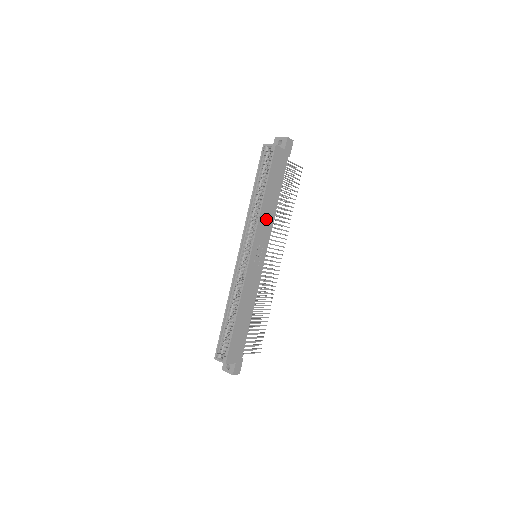
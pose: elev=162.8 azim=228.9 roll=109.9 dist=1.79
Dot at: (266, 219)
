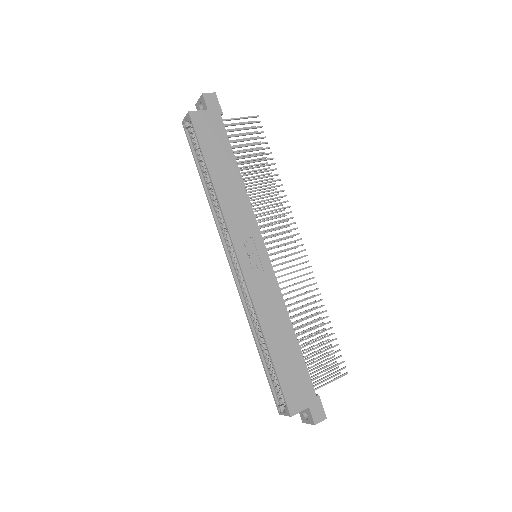
Dot at: (235, 204)
